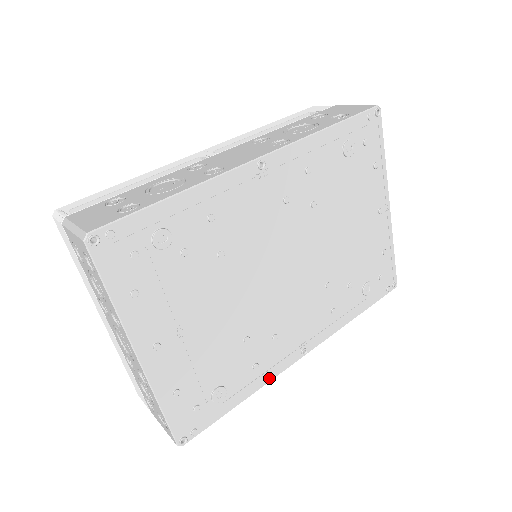
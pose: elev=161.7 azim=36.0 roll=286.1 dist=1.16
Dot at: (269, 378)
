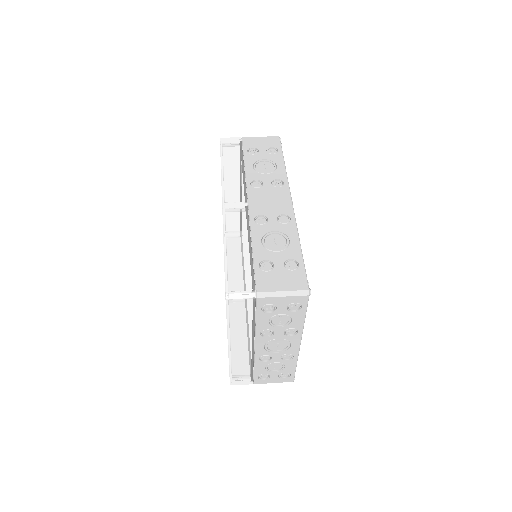
Dot at: occluded
